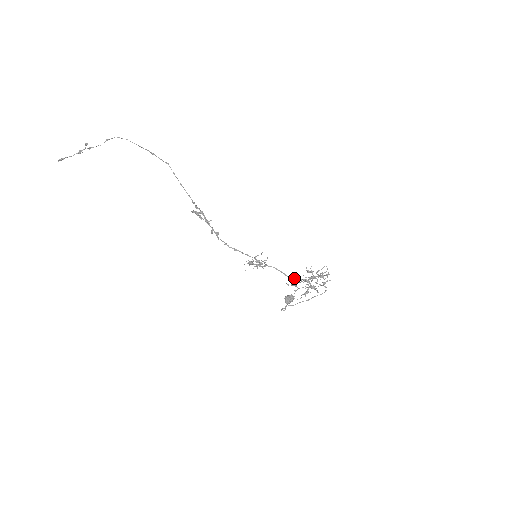
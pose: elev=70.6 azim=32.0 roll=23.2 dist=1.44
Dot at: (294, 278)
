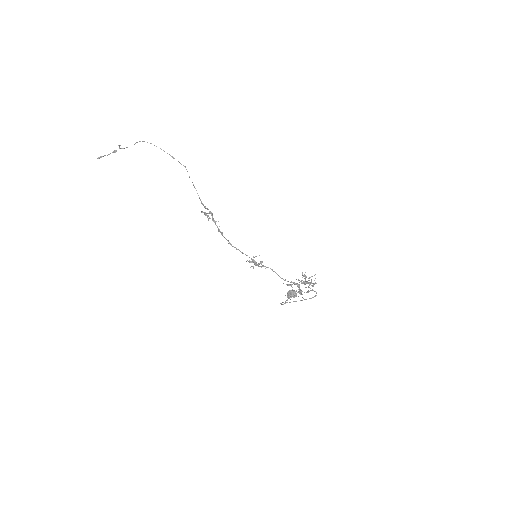
Dot at: (287, 281)
